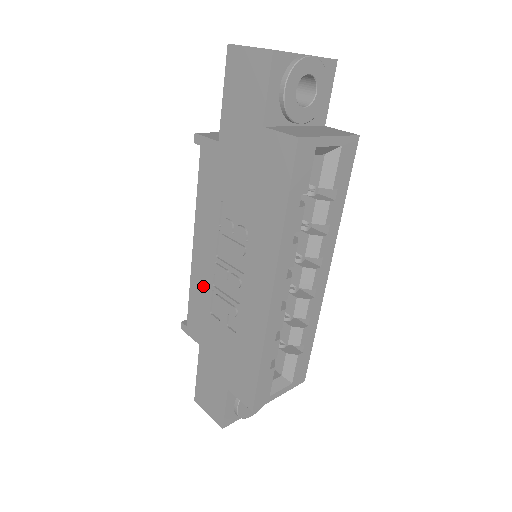
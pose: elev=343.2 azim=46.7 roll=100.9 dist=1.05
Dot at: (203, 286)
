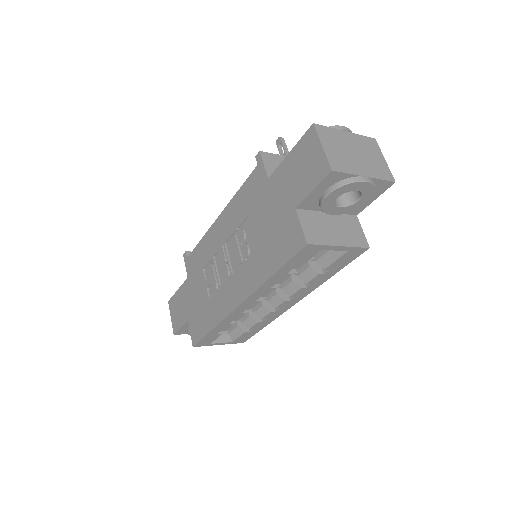
Dot at: (208, 249)
